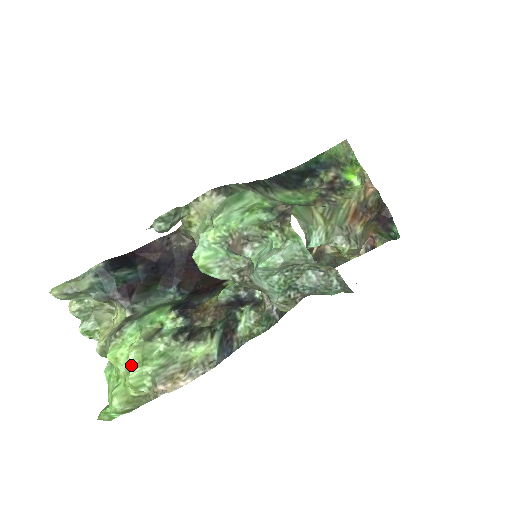
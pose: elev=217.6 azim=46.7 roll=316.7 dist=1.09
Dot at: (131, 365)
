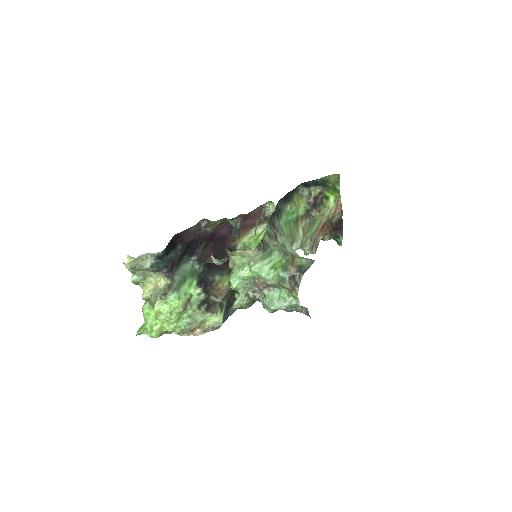
Dot at: (171, 320)
